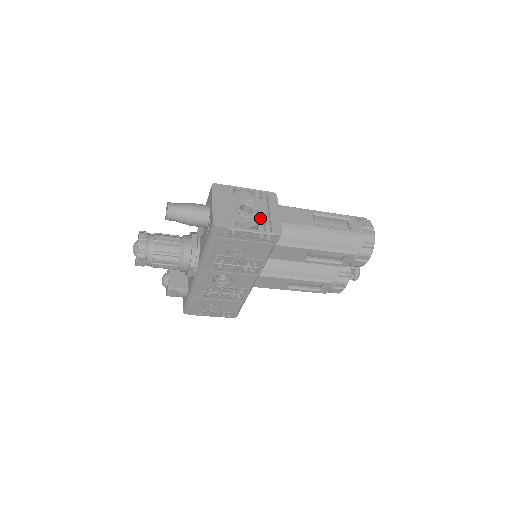
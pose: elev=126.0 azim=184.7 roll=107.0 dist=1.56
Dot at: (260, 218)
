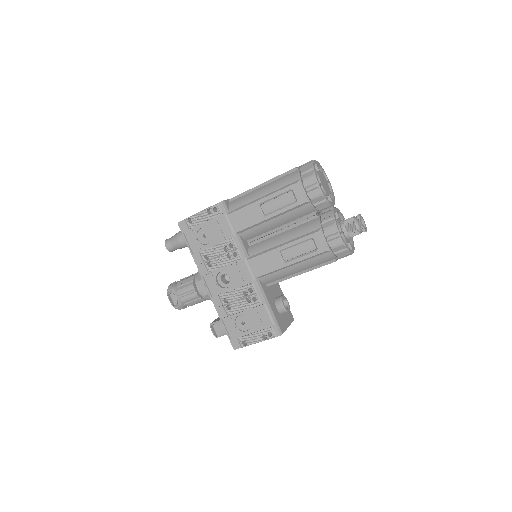
Dot at: occluded
